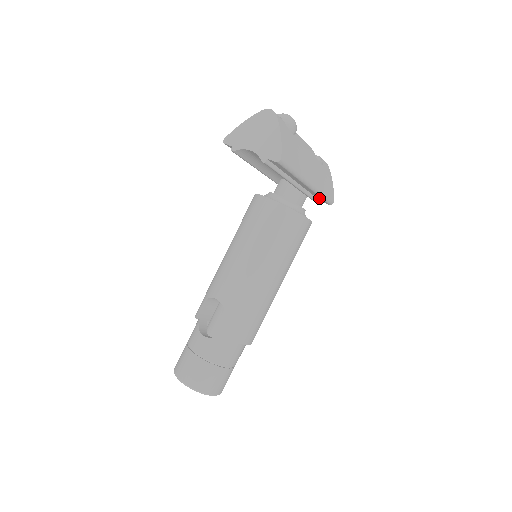
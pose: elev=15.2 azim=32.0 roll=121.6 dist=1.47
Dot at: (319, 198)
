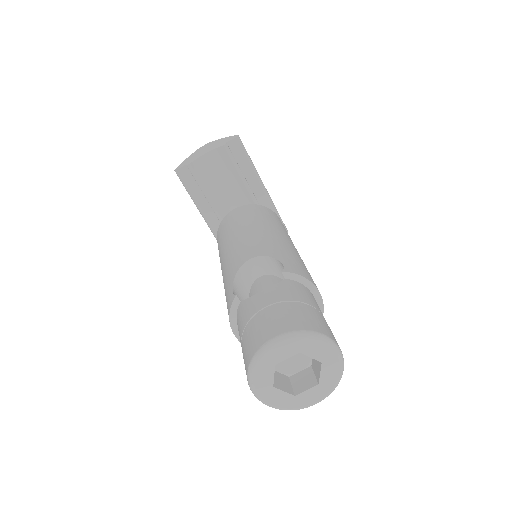
Dot at: occluded
